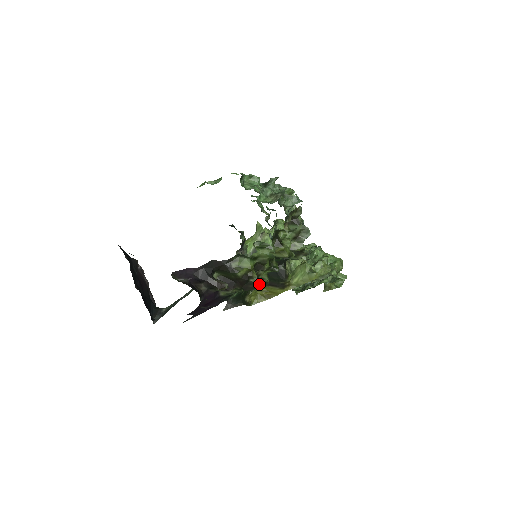
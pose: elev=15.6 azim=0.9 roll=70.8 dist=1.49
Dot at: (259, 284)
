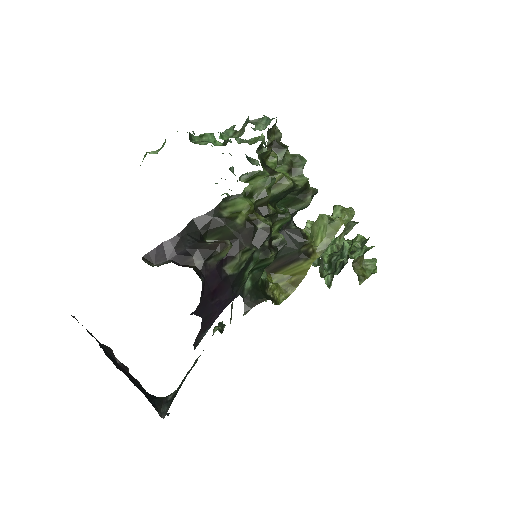
Dot at: (274, 248)
